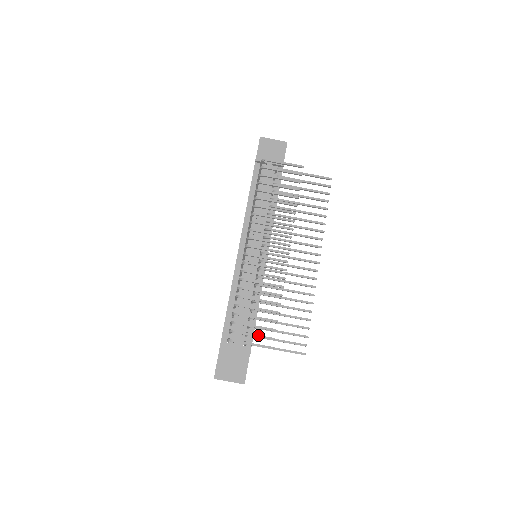
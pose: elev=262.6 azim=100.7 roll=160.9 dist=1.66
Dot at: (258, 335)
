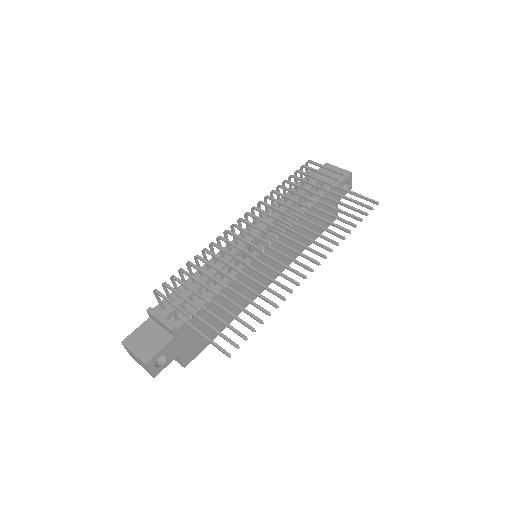
Dot at: (186, 297)
